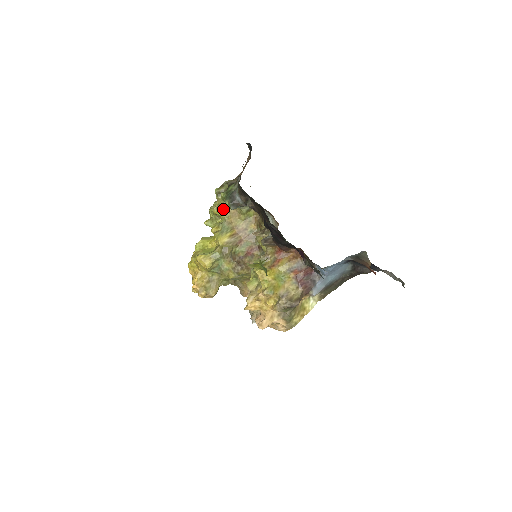
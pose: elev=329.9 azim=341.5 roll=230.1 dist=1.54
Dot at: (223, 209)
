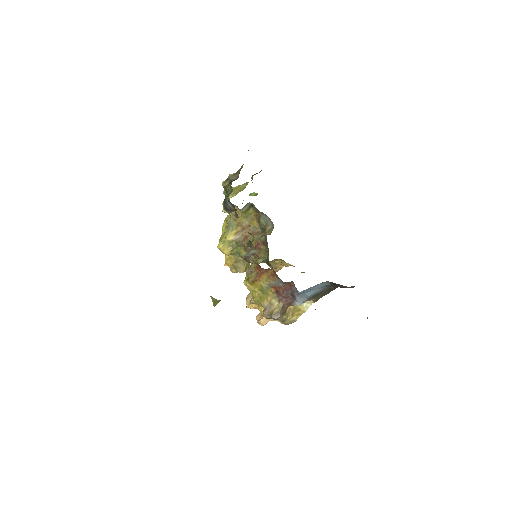
Dot at: occluded
